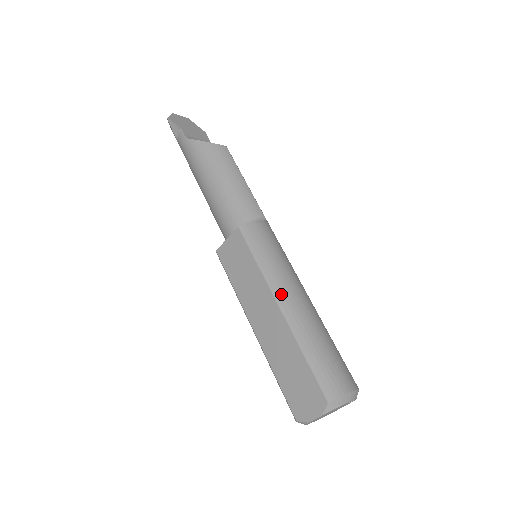
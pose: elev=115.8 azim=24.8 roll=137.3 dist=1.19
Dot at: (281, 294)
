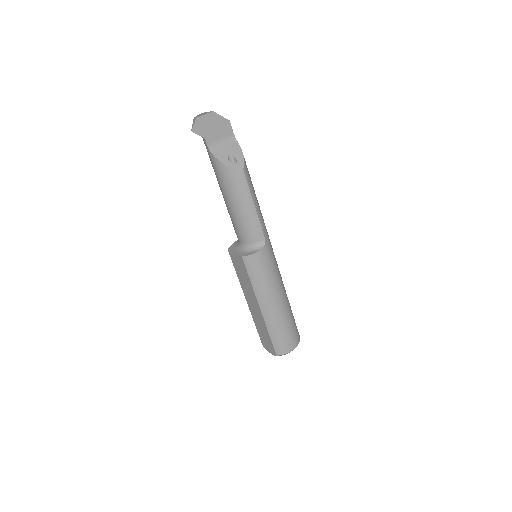
Dot at: (263, 303)
